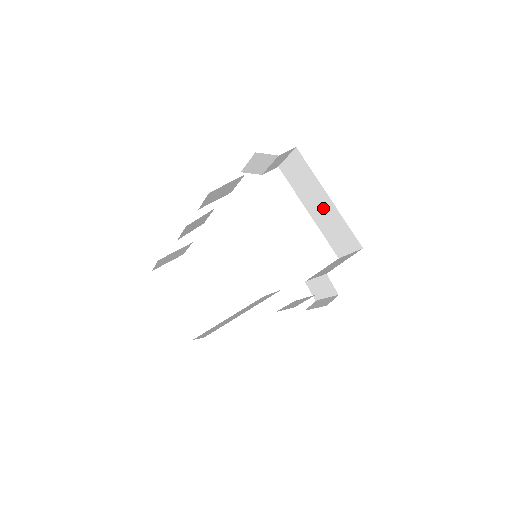
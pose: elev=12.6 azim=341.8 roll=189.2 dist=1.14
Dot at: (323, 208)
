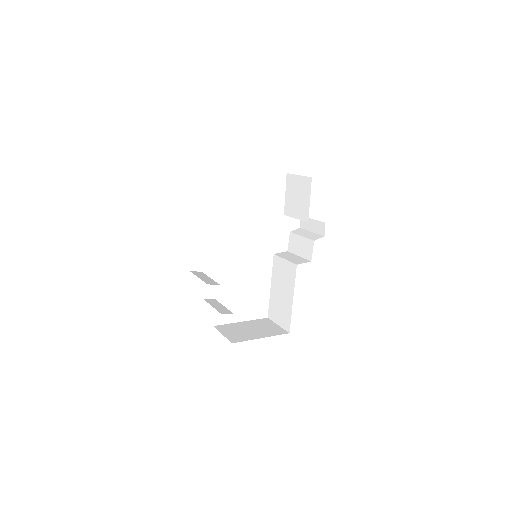
Dot at: occluded
